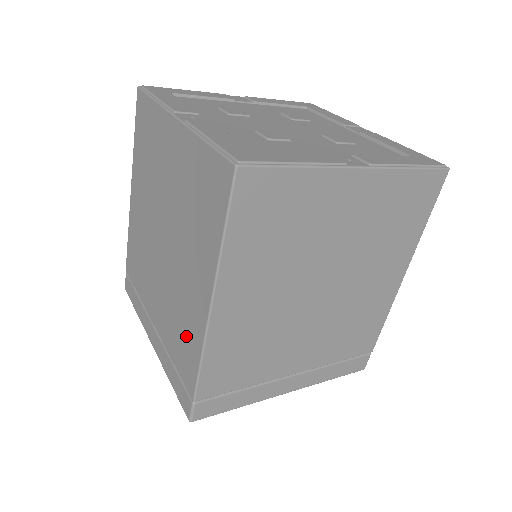
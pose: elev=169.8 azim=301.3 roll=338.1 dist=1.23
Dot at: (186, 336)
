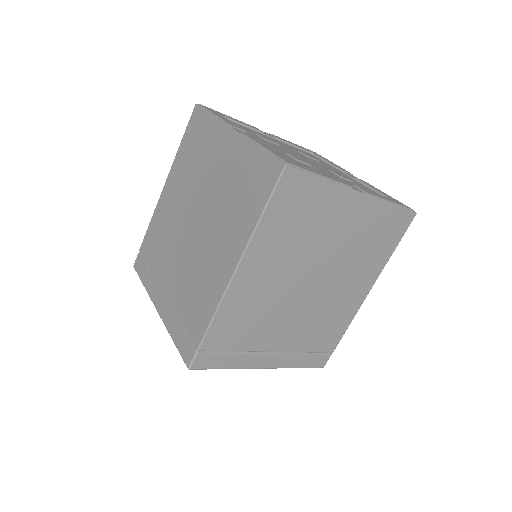
Dot at: (203, 296)
